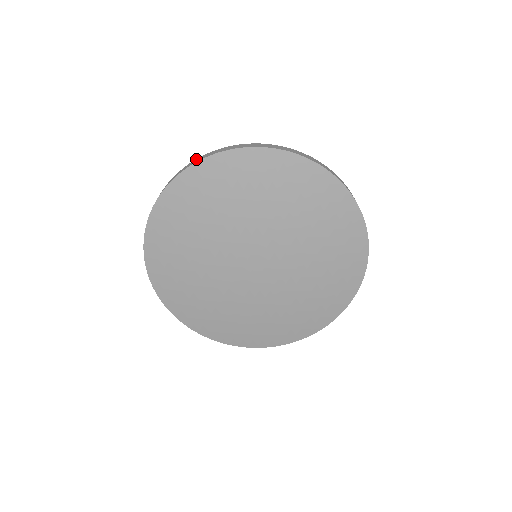
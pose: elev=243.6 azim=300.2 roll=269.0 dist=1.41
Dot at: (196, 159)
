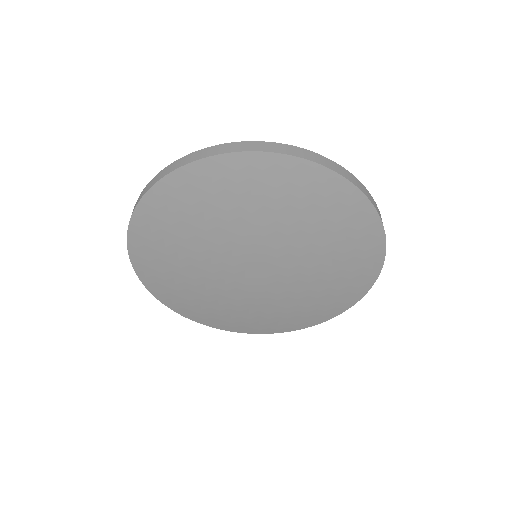
Dot at: occluded
